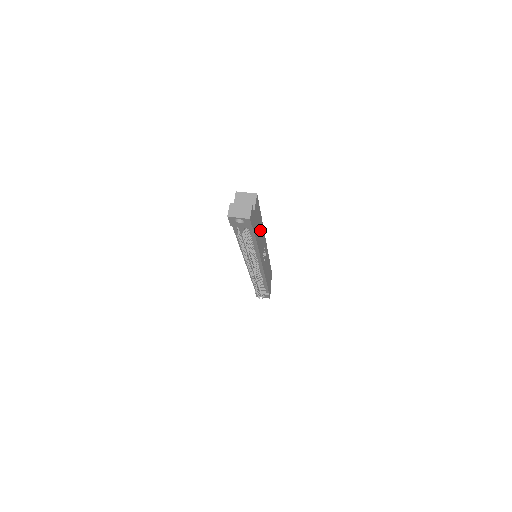
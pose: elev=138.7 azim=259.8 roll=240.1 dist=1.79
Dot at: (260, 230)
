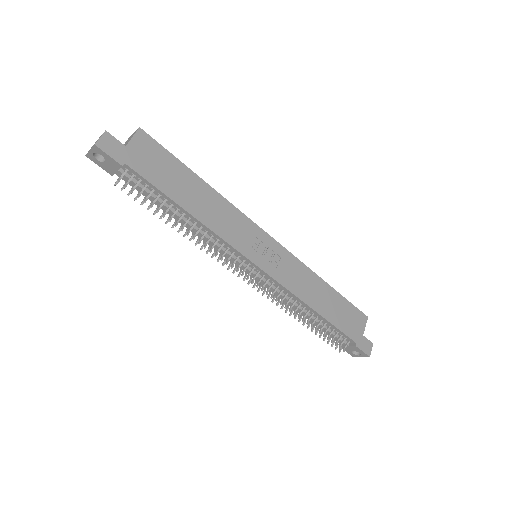
Dot at: (200, 194)
